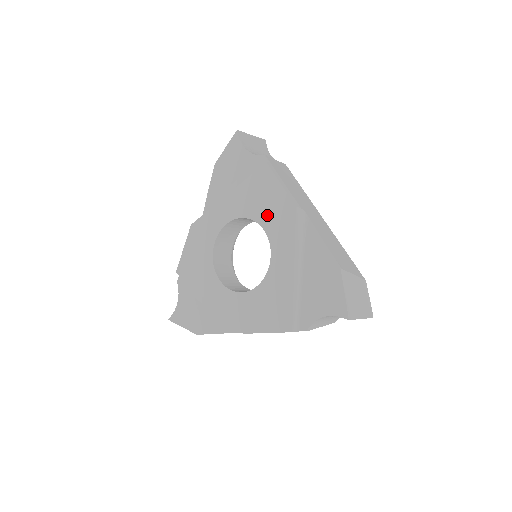
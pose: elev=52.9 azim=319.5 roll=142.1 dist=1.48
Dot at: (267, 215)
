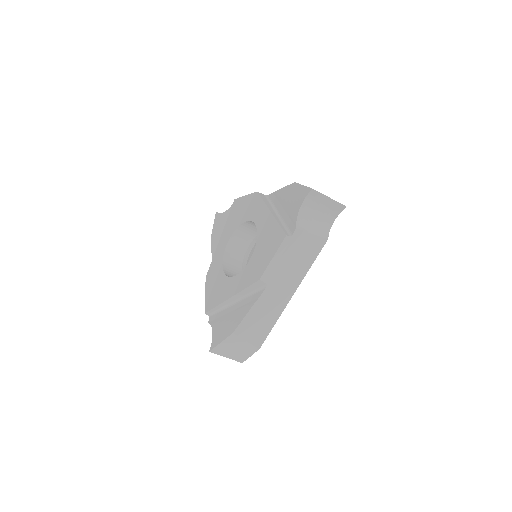
Dot at: (245, 214)
